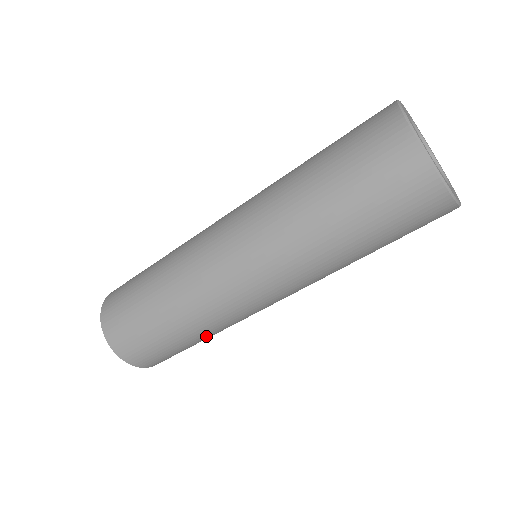
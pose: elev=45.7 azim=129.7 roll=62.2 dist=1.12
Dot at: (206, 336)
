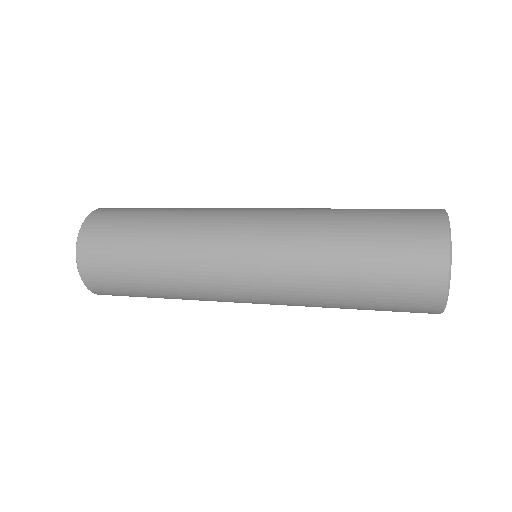
Dot at: occluded
